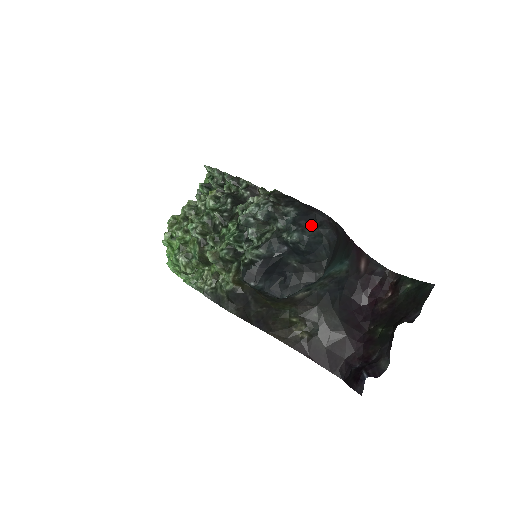
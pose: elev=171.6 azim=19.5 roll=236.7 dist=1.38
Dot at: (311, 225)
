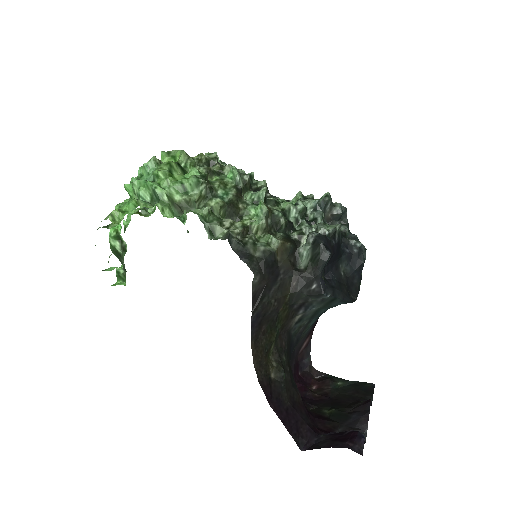
Dot at: occluded
